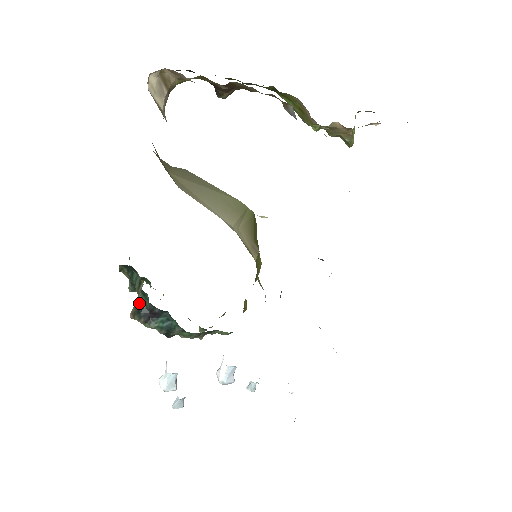
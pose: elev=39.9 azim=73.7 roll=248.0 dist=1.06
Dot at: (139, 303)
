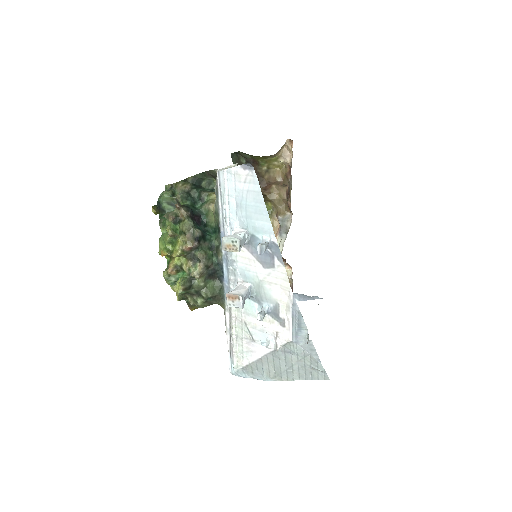
Dot at: (187, 205)
